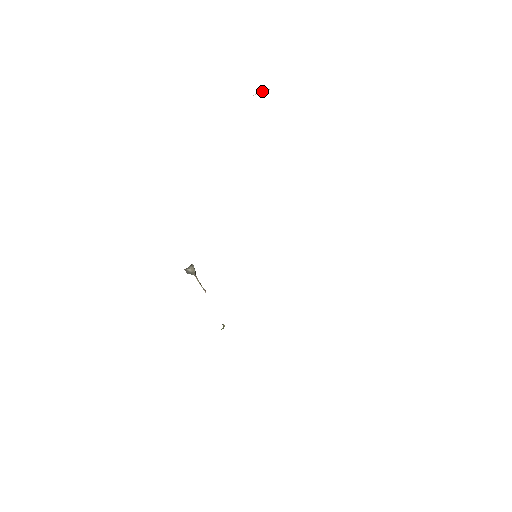
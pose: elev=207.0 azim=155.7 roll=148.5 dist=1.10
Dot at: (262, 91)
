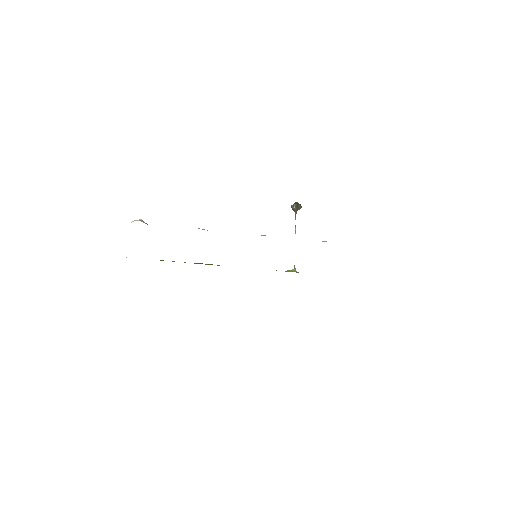
Dot at: (134, 220)
